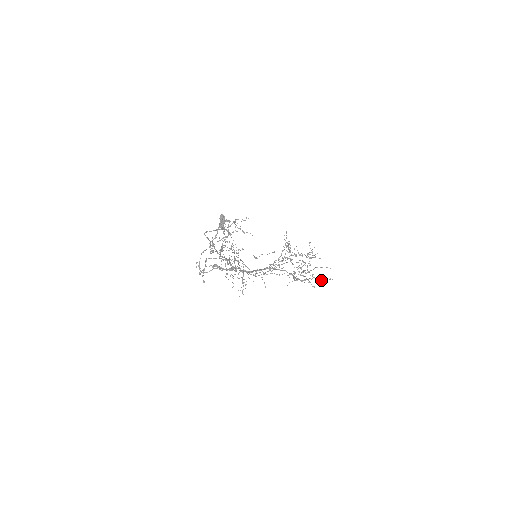
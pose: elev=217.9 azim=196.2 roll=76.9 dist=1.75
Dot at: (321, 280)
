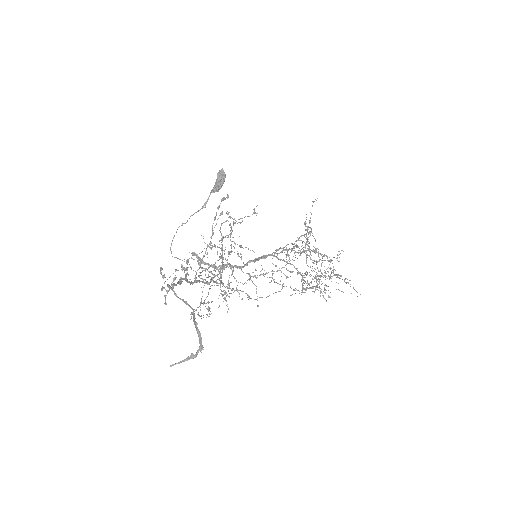
Dot at: (338, 289)
